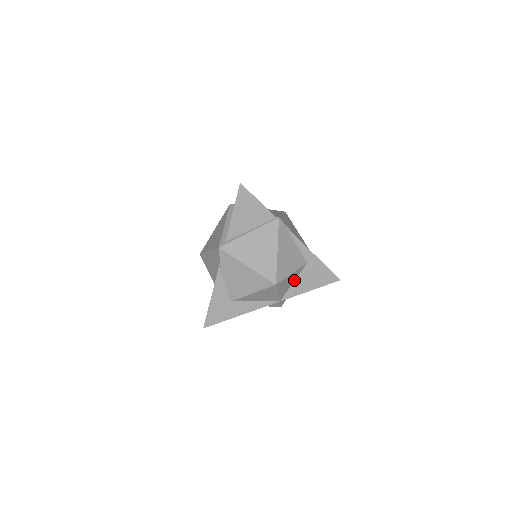
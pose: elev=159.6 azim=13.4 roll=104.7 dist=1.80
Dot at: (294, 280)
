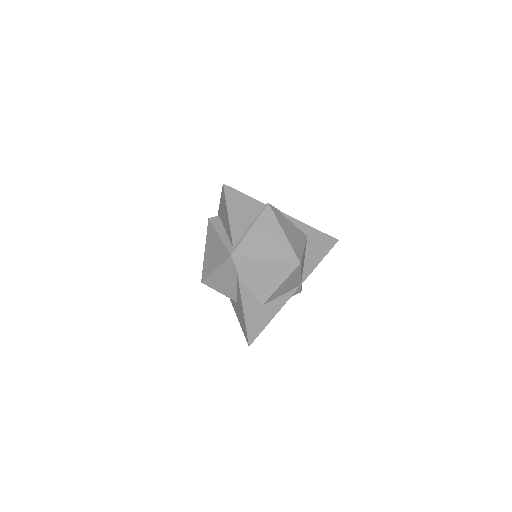
Dot at: (304, 258)
